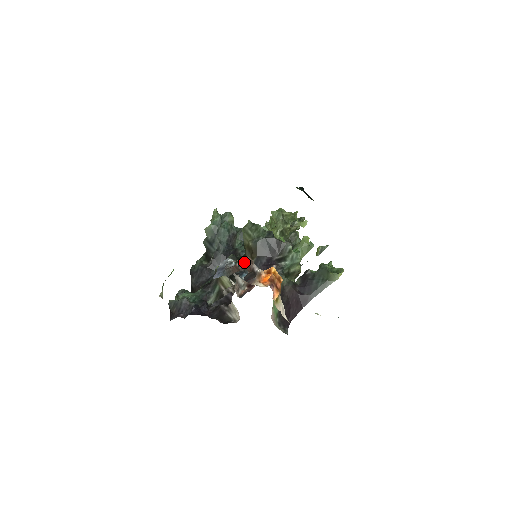
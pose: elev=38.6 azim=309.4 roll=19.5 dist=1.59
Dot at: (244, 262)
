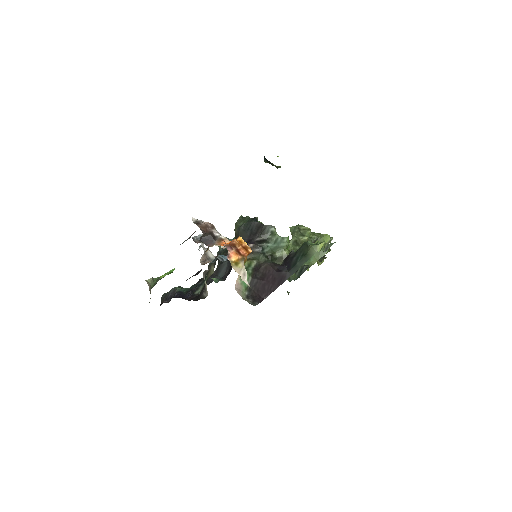
Dot at: (200, 223)
